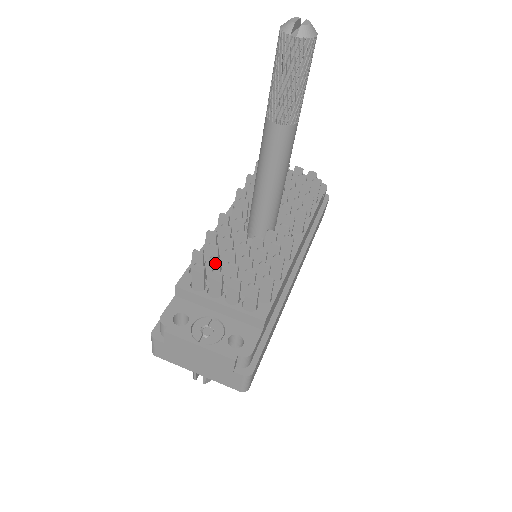
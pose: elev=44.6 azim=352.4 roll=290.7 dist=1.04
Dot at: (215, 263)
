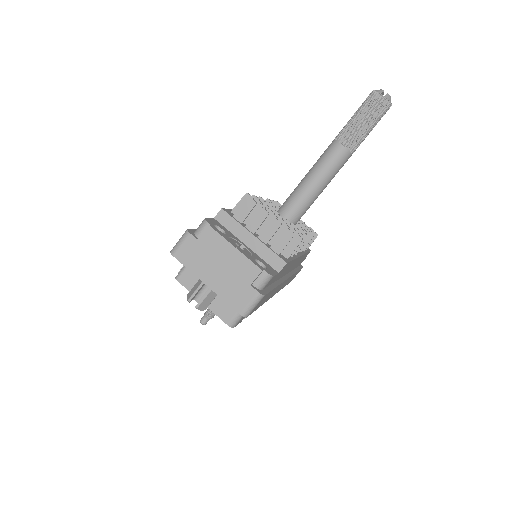
Dot at: occluded
